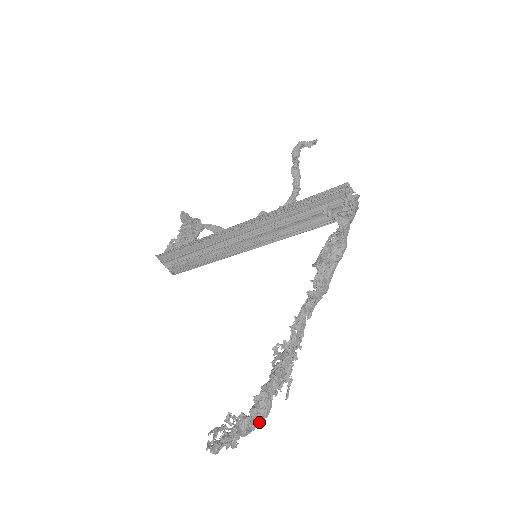
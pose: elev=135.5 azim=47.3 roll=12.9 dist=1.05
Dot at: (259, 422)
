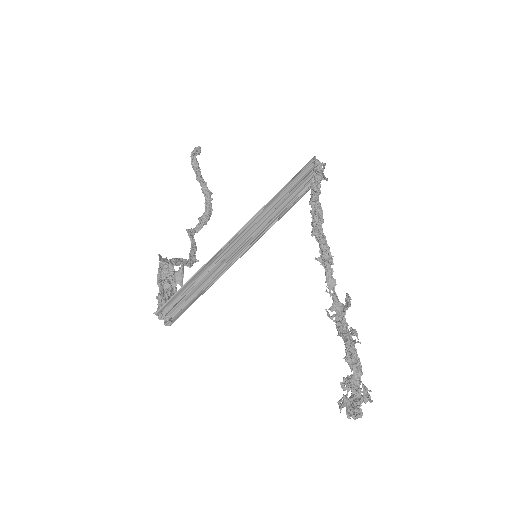
Dot at: (361, 373)
